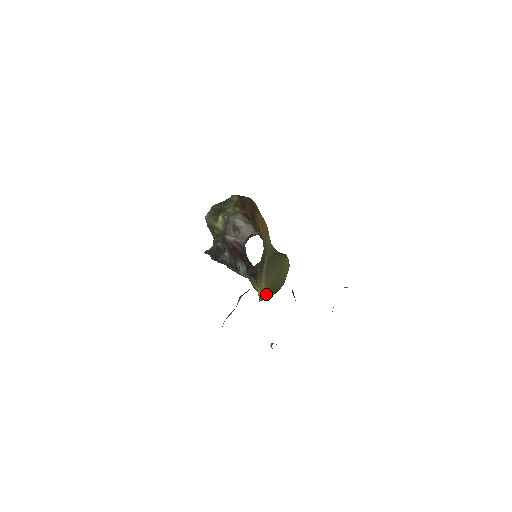
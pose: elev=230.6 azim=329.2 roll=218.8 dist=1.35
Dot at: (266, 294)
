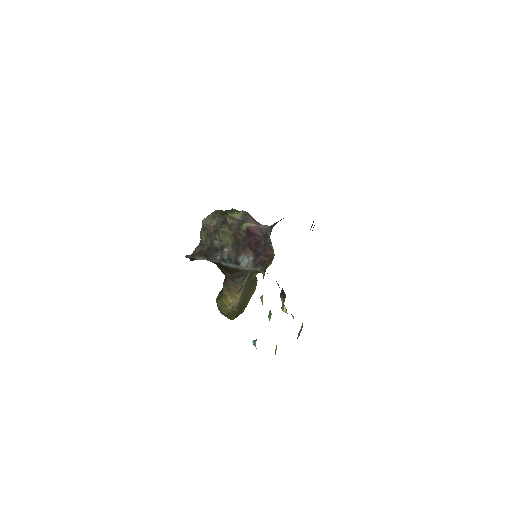
Dot at: (237, 308)
